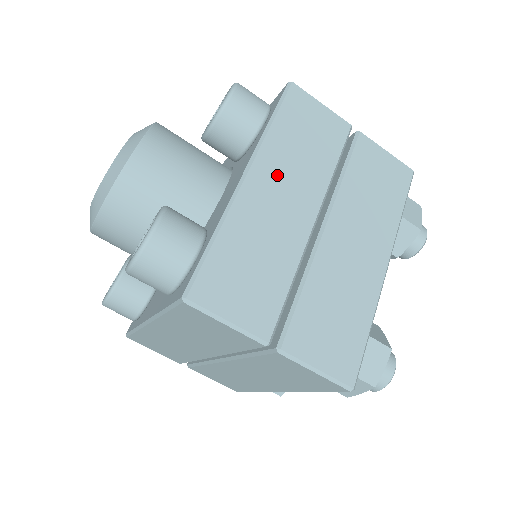
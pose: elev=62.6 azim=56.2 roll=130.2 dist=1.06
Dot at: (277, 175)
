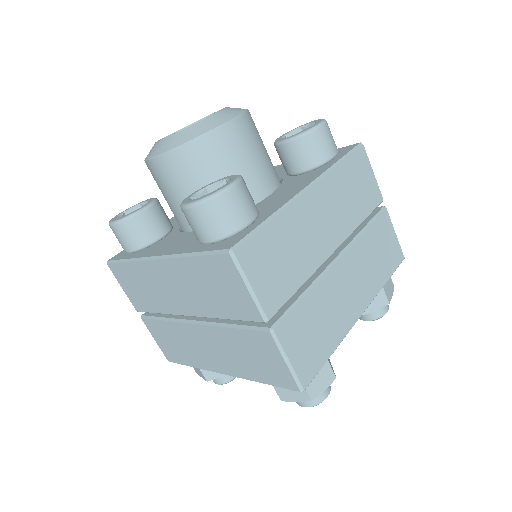
Dot at: (326, 202)
